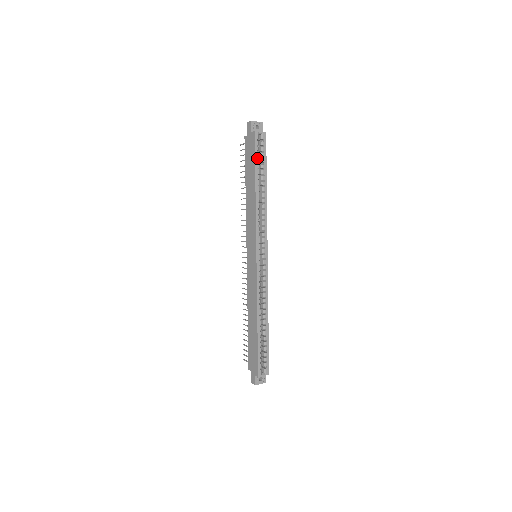
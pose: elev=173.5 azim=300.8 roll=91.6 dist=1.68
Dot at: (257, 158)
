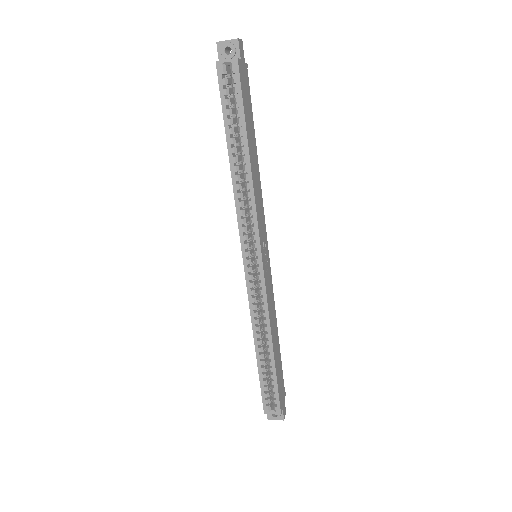
Dot at: (226, 108)
